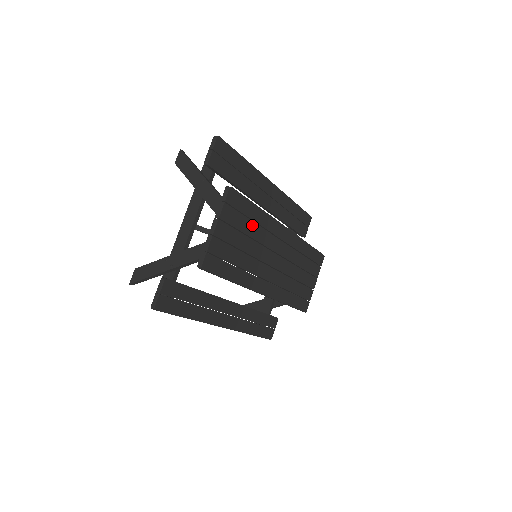
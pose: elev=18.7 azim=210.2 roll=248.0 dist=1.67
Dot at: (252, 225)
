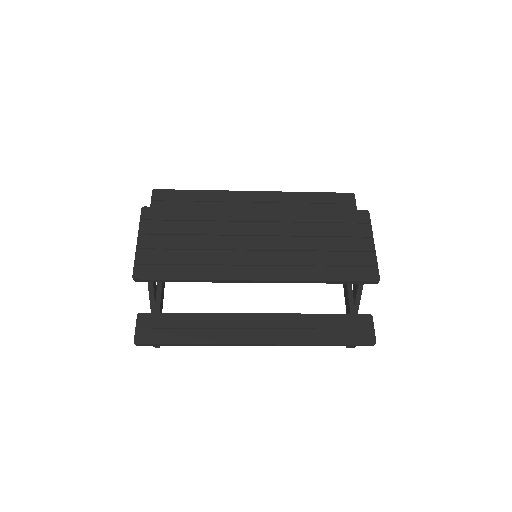
Dot at: (193, 224)
